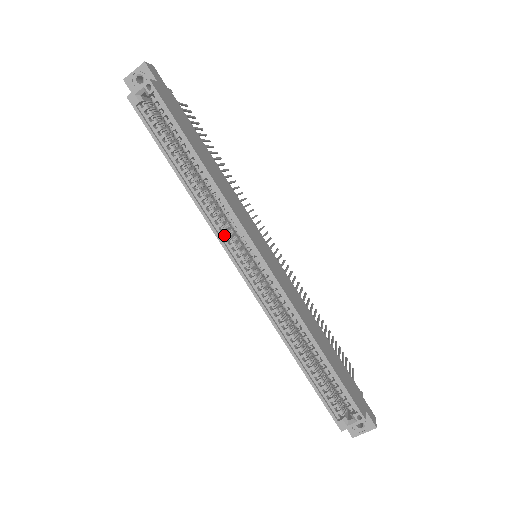
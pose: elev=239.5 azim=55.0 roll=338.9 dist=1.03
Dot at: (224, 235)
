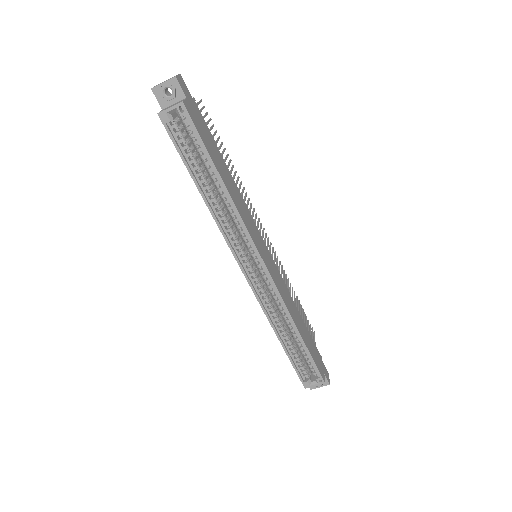
Dot at: (234, 243)
